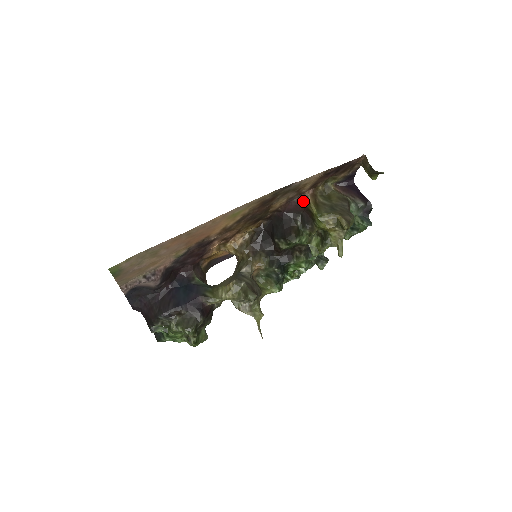
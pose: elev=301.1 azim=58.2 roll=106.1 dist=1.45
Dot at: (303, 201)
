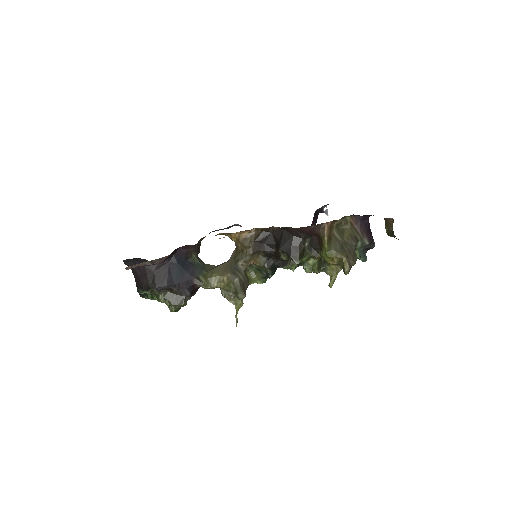
Dot at: (319, 229)
